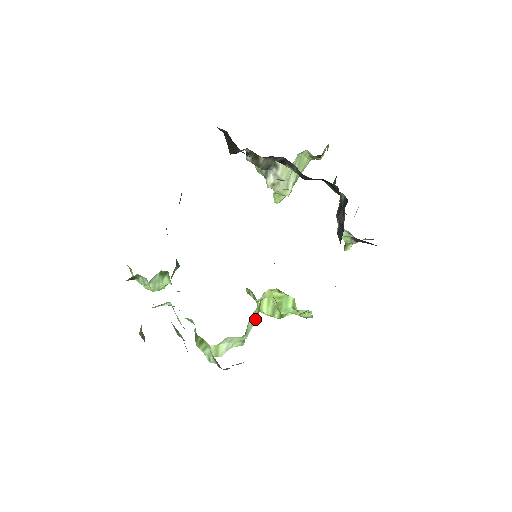
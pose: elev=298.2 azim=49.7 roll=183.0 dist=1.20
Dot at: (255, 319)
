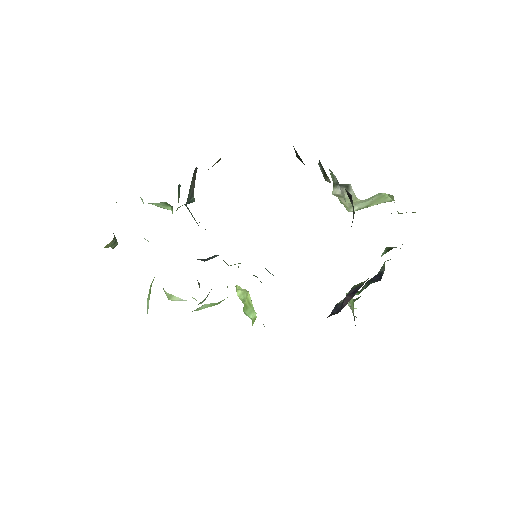
Dot at: (212, 305)
